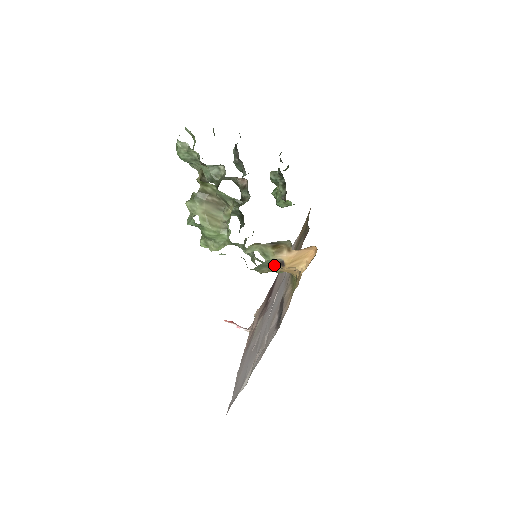
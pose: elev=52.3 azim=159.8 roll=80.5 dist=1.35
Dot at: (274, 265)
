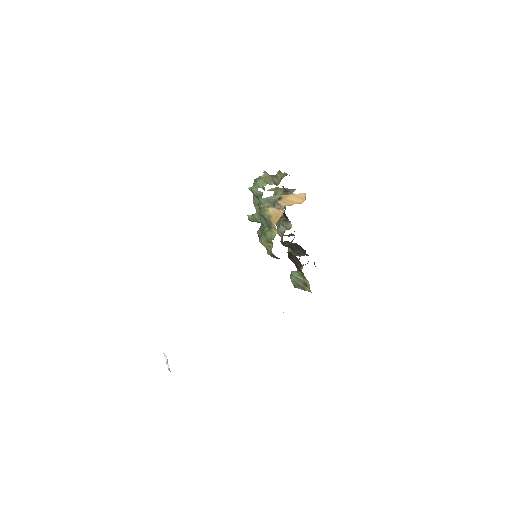
Dot at: (274, 203)
